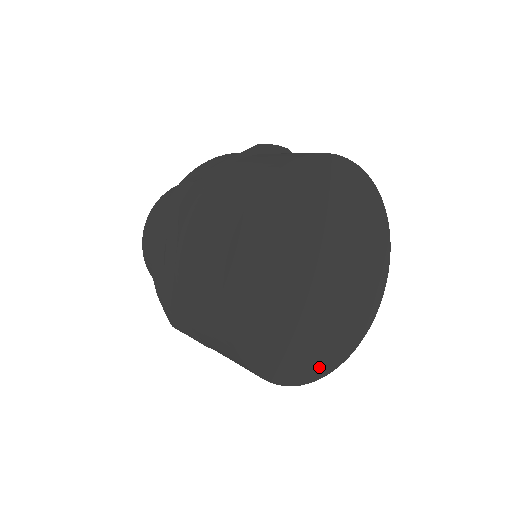
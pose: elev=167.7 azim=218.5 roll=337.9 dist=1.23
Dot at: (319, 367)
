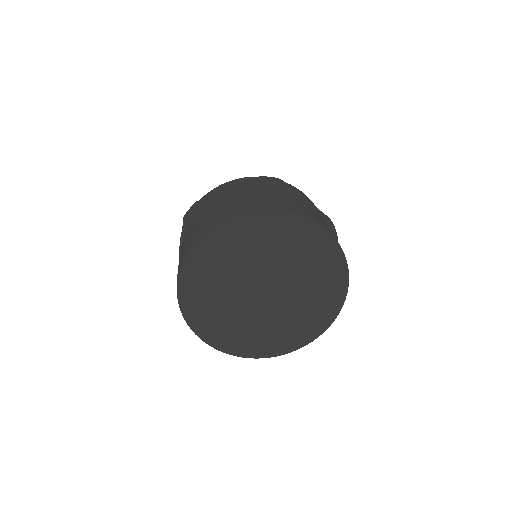
Dot at: (264, 350)
